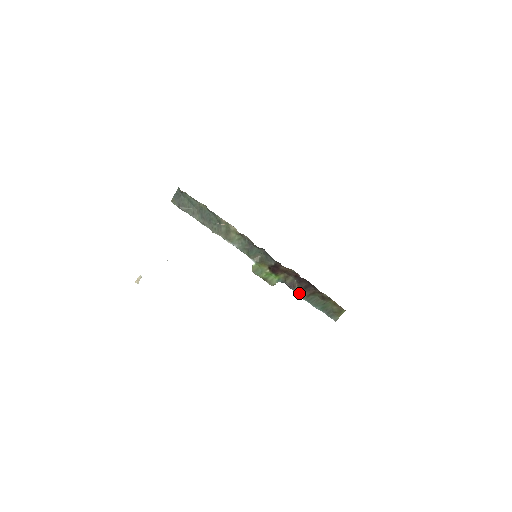
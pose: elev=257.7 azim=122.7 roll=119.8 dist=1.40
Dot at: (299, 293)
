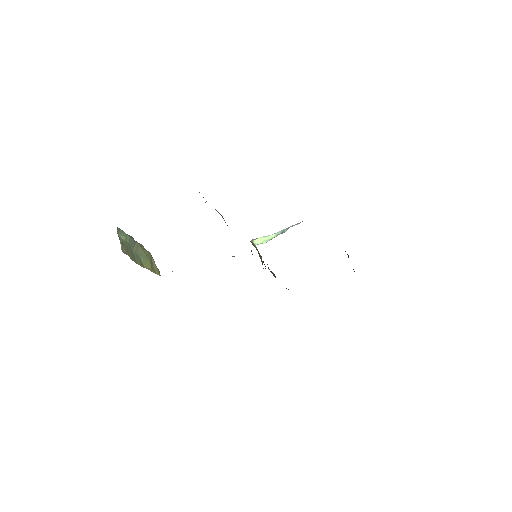
Dot at: (273, 275)
